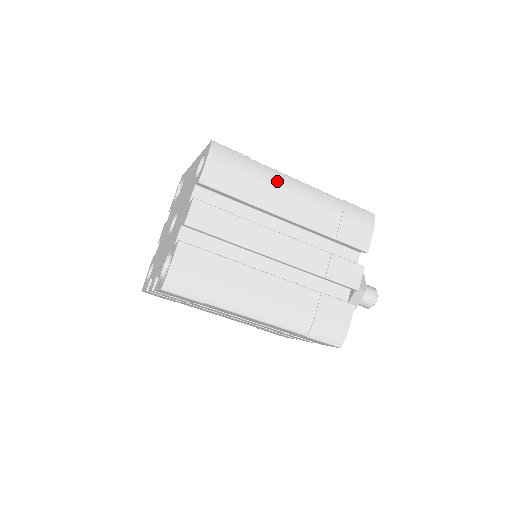
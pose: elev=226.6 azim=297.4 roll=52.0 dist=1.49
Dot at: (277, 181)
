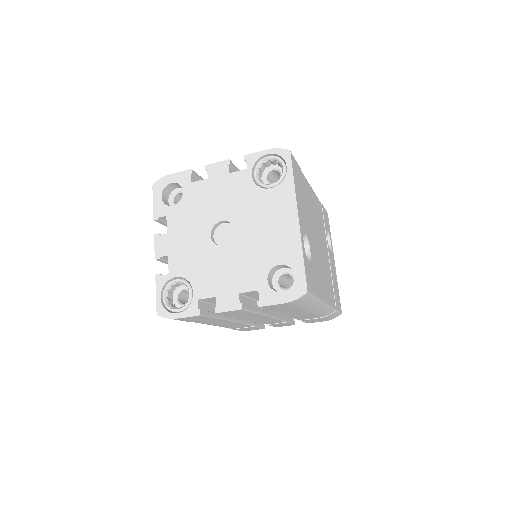
Dot at: (312, 309)
